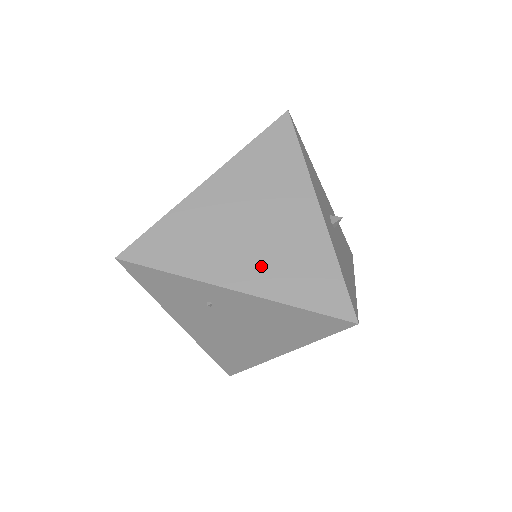
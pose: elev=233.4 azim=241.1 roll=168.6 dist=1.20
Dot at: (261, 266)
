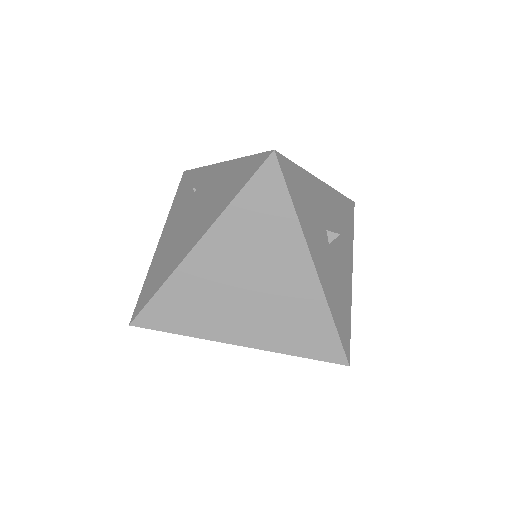
Dot at: (262, 325)
